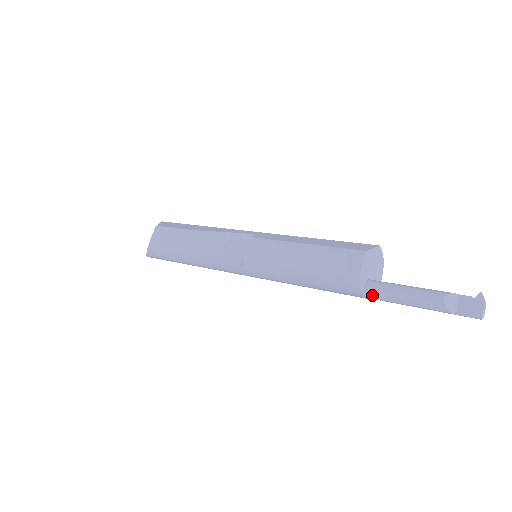
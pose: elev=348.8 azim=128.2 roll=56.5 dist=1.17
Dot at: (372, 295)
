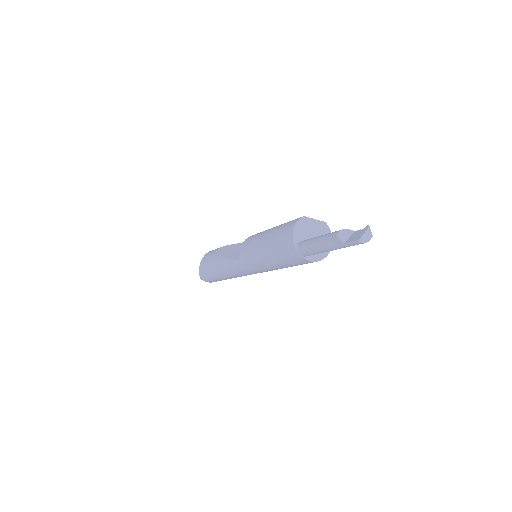
Dot at: (301, 248)
